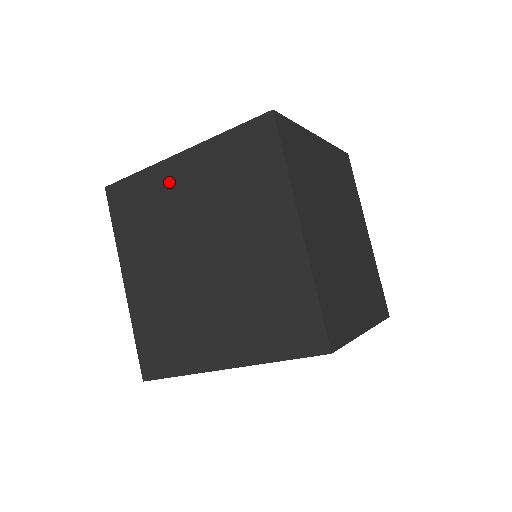
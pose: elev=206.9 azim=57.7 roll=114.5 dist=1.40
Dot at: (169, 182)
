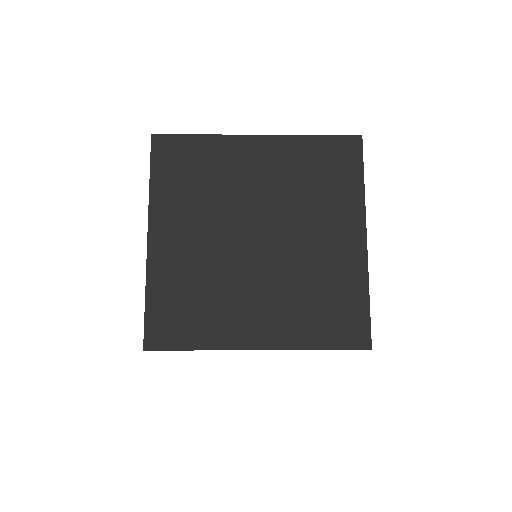
Dot at: (238, 157)
